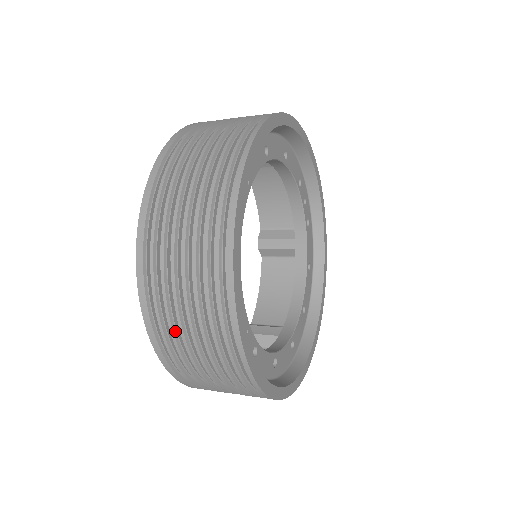
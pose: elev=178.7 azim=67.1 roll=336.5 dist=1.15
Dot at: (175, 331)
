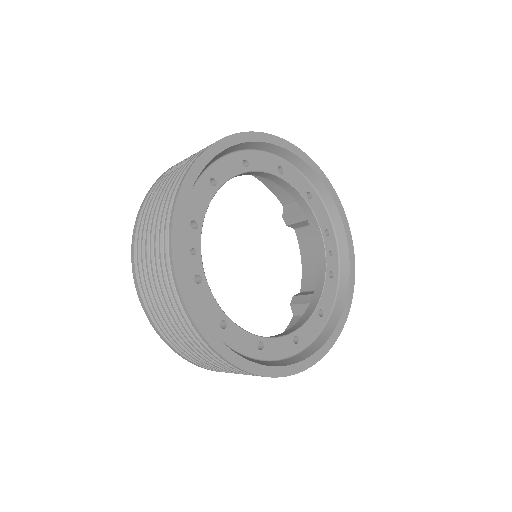
Dot at: (145, 232)
